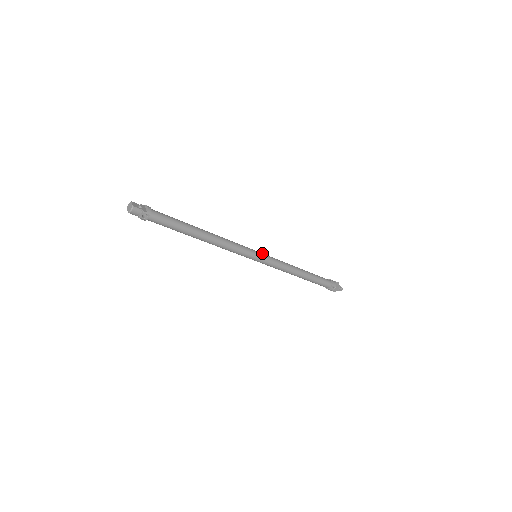
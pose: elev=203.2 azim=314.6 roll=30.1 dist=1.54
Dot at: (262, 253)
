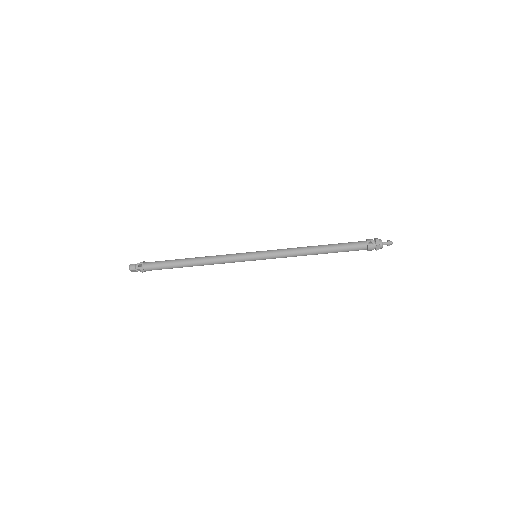
Dot at: occluded
